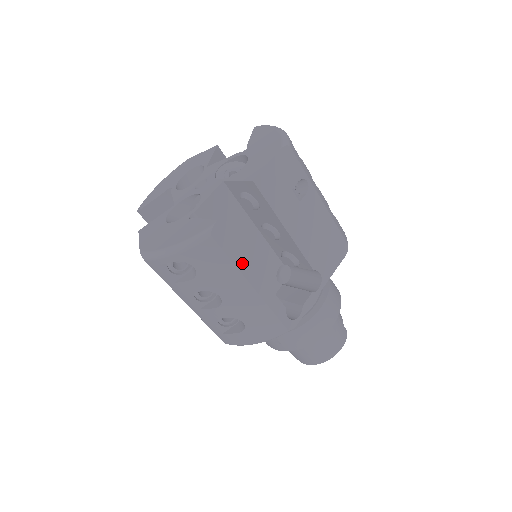
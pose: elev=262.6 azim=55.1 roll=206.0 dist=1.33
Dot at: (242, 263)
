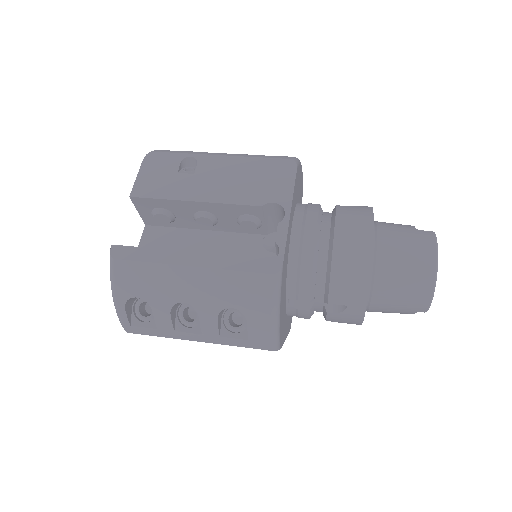
Dot at: (162, 256)
